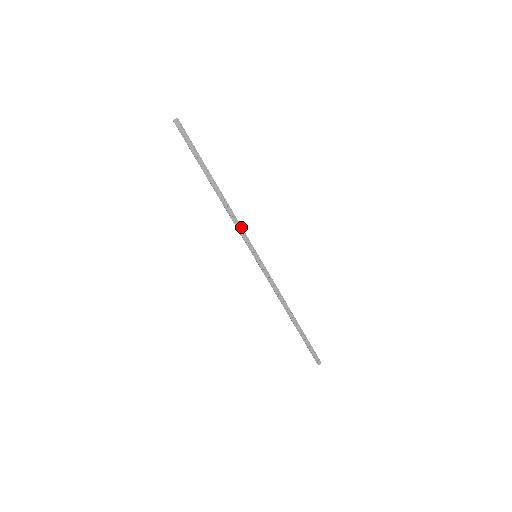
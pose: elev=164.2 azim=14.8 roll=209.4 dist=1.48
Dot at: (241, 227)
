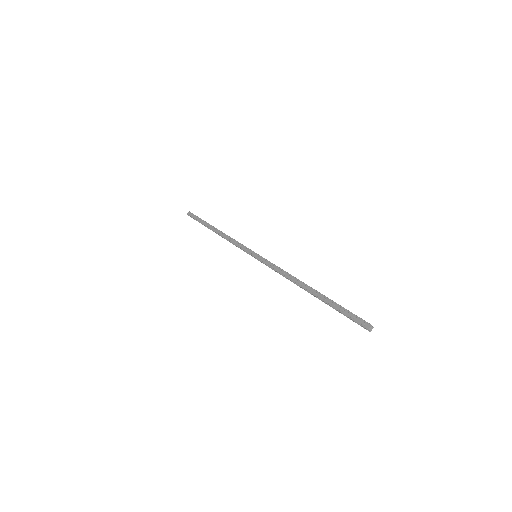
Dot at: (238, 242)
